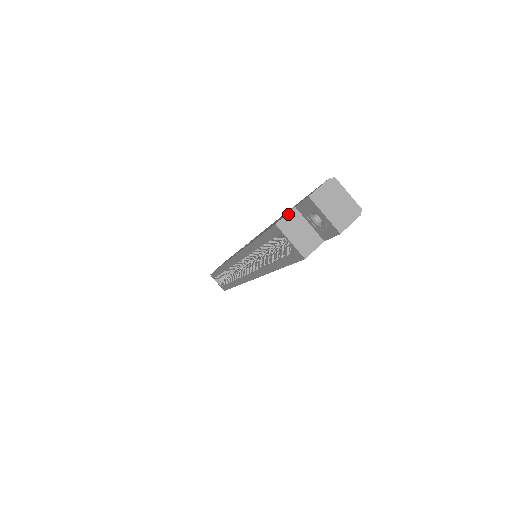
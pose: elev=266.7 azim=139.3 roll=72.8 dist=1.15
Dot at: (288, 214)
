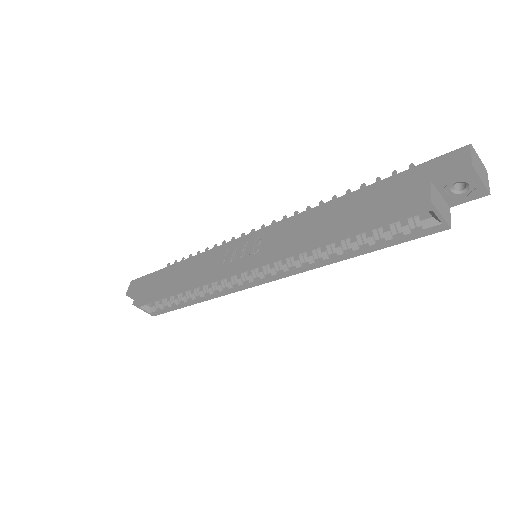
Dot at: (431, 189)
